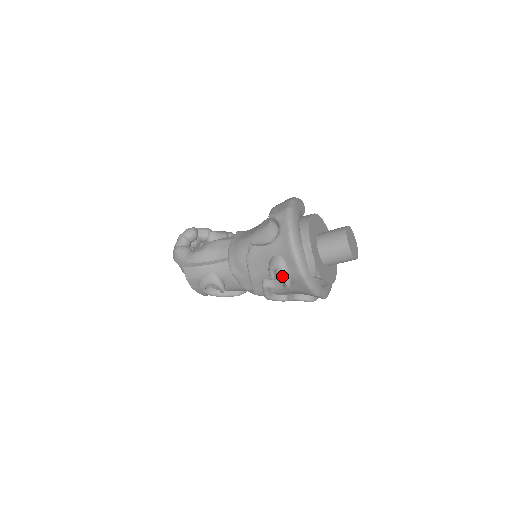
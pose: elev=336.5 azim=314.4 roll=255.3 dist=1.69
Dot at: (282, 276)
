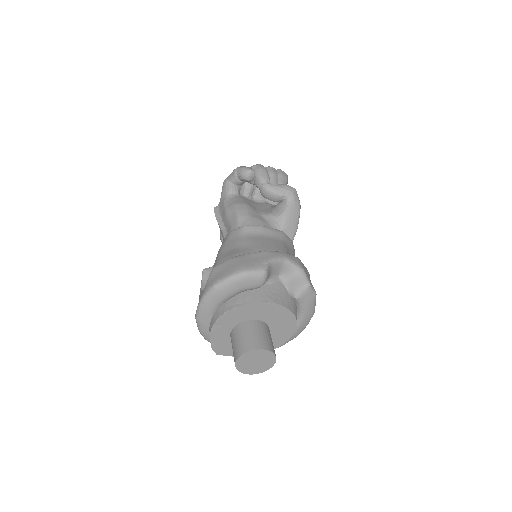
Dot at: occluded
